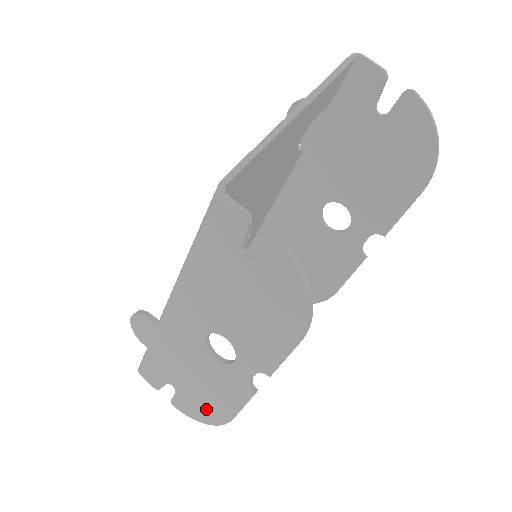
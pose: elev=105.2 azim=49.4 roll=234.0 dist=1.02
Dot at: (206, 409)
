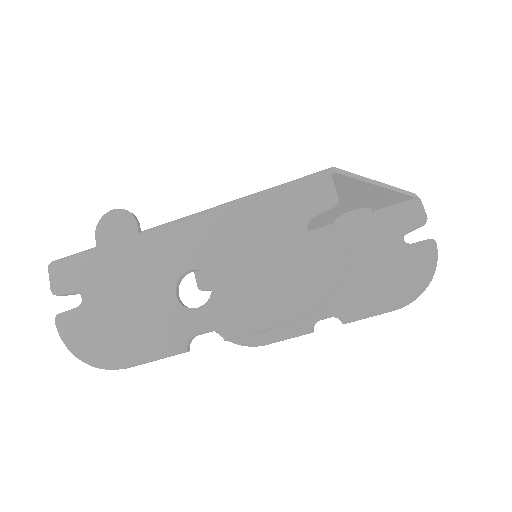
Dot at: (101, 342)
